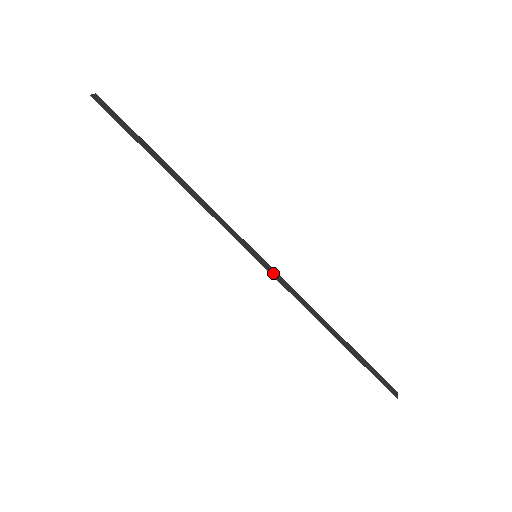
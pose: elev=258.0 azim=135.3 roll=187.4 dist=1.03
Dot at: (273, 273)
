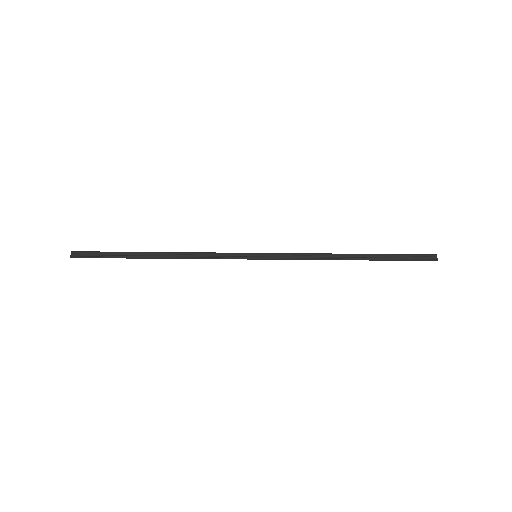
Dot at: (276, 257)
